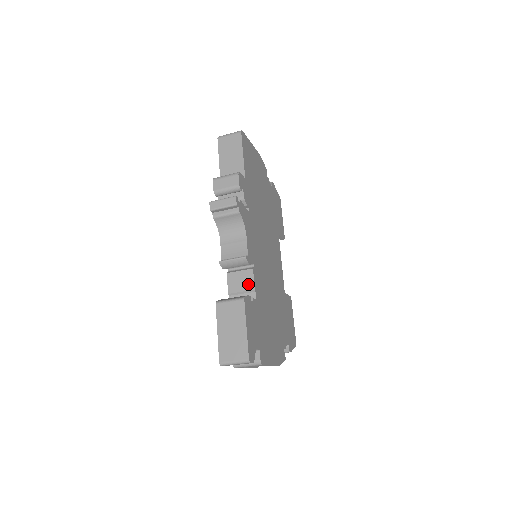
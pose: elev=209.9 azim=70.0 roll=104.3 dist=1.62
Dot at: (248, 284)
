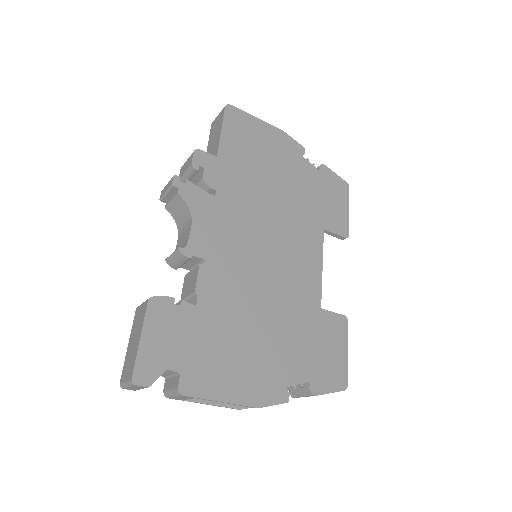
Dot at: (192, 285)
